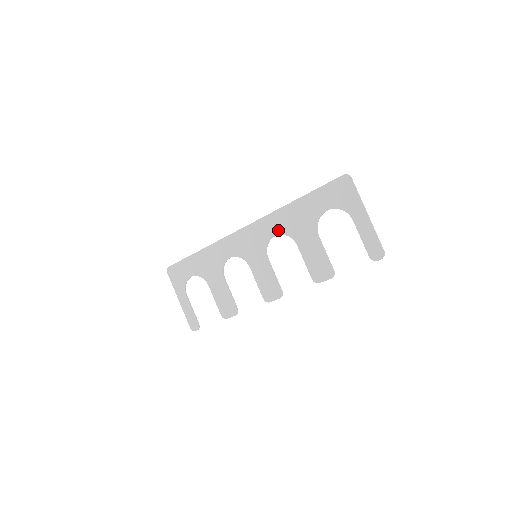
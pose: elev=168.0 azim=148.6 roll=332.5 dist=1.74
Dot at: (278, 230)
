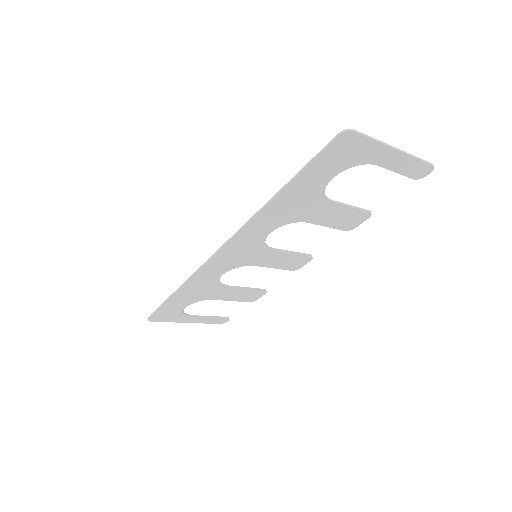
Dot at: (271, 228)
